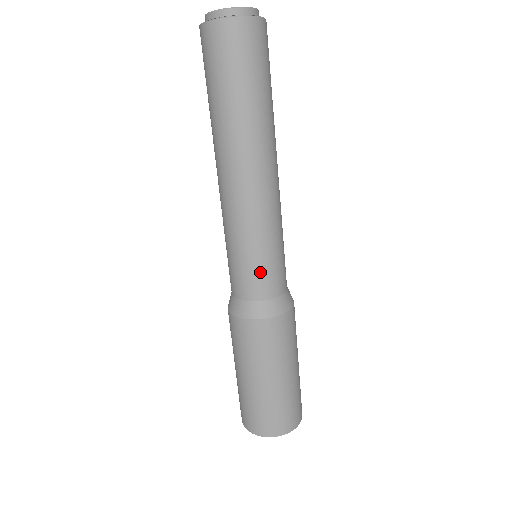
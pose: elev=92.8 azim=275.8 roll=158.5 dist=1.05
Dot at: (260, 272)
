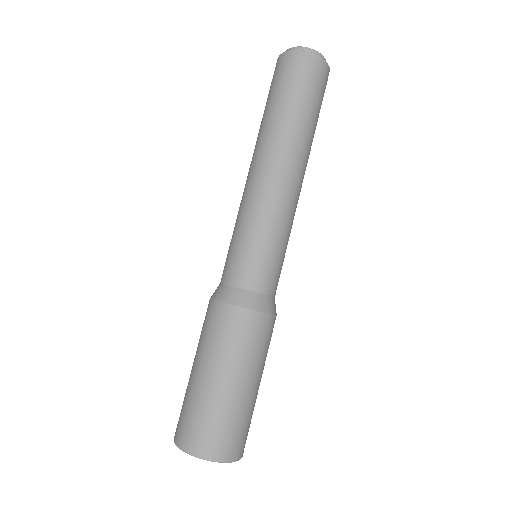
Dot at: (249, 258)
